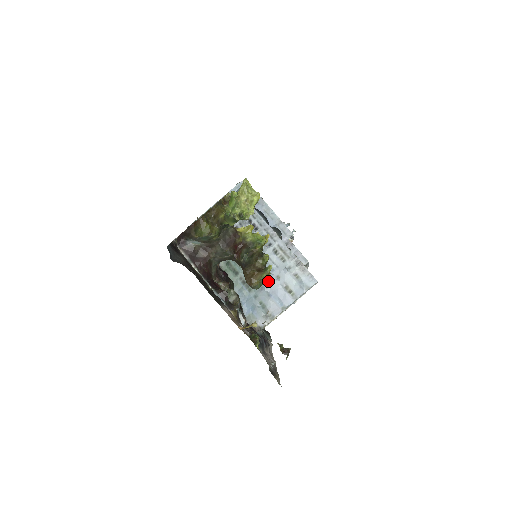
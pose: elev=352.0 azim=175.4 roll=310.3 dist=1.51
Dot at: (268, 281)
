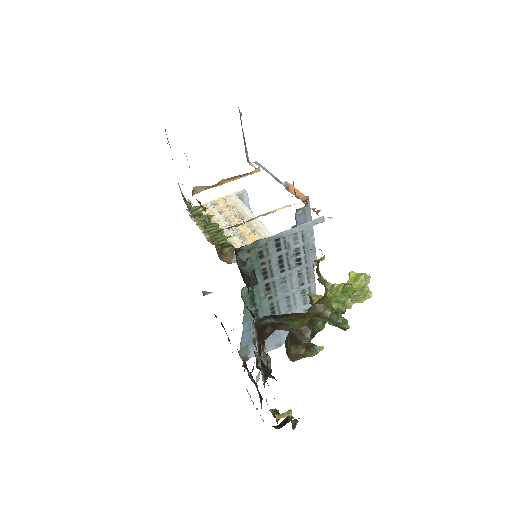
Dot at: occluded
